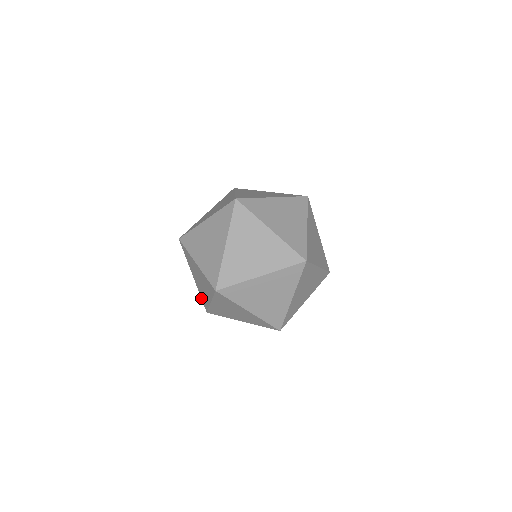
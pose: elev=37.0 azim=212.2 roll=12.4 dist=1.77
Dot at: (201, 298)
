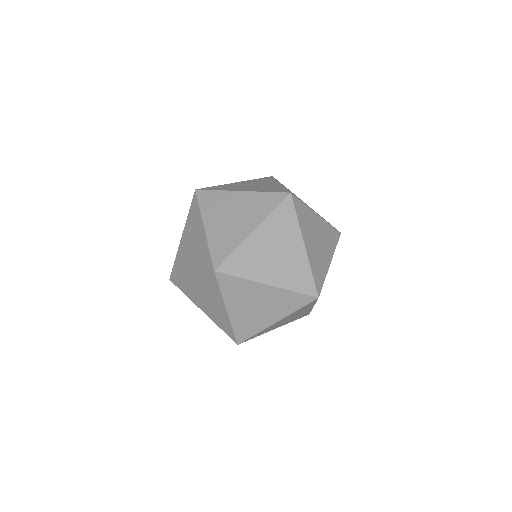
Dot at: occluded
